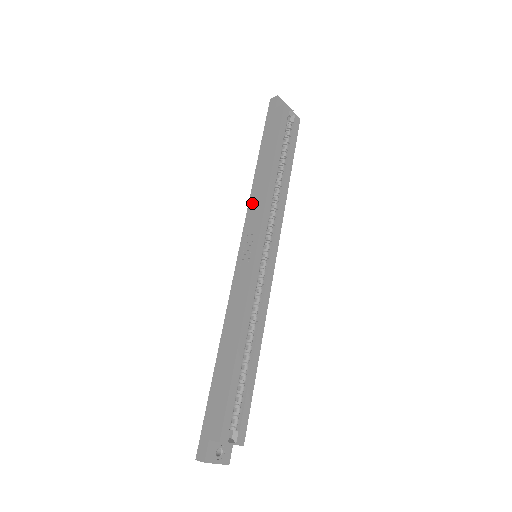
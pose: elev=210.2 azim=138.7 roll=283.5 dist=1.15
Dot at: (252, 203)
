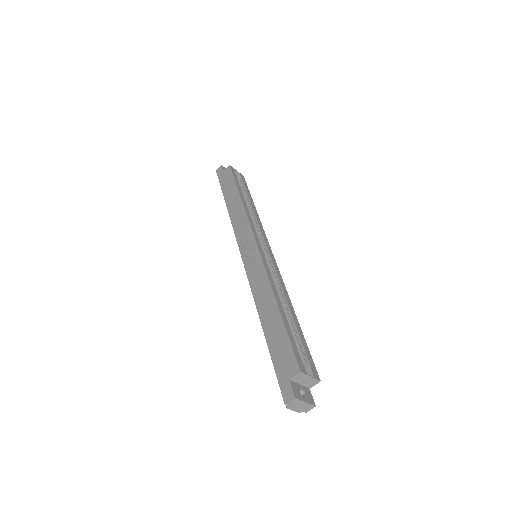
Dot at: (236, 224)
